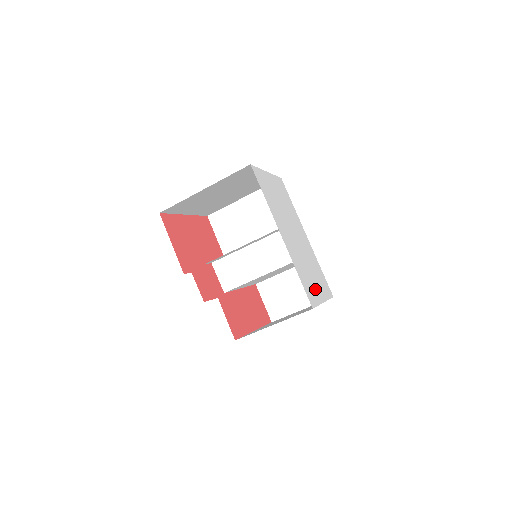
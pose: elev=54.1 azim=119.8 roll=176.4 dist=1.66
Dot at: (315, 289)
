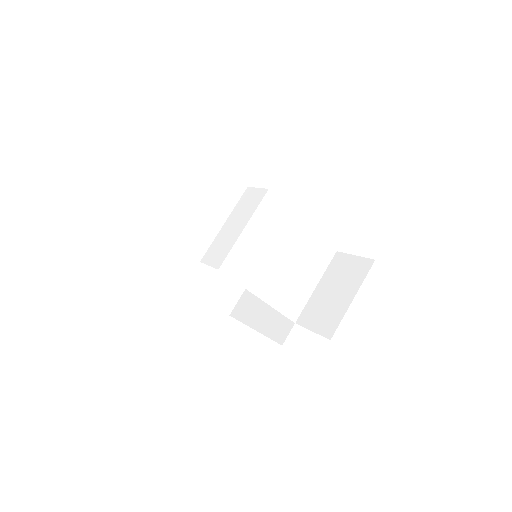
Dot at: occluded
